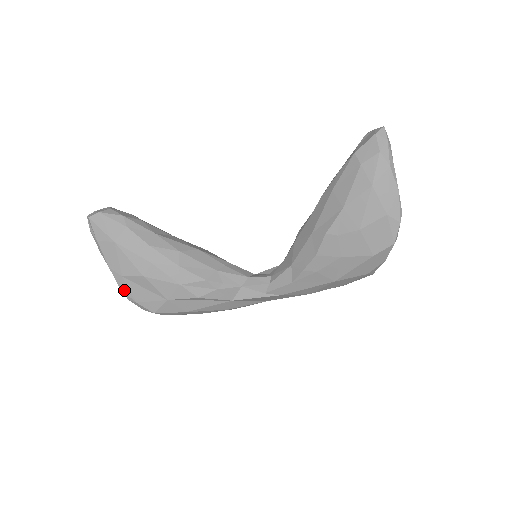
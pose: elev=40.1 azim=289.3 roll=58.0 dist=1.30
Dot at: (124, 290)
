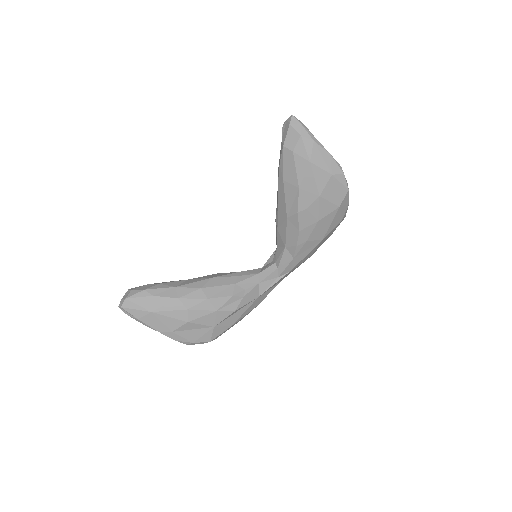
Dot at: (179, 340)
